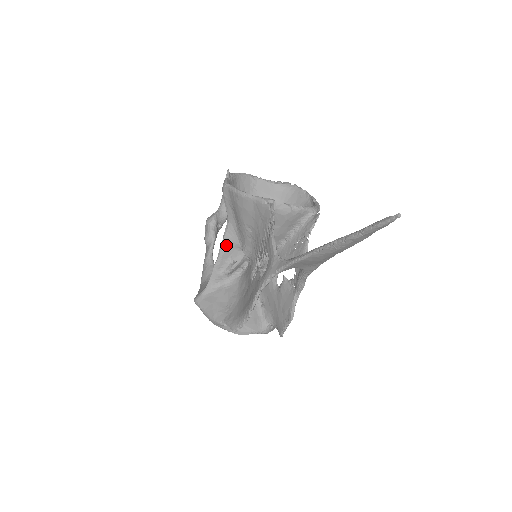
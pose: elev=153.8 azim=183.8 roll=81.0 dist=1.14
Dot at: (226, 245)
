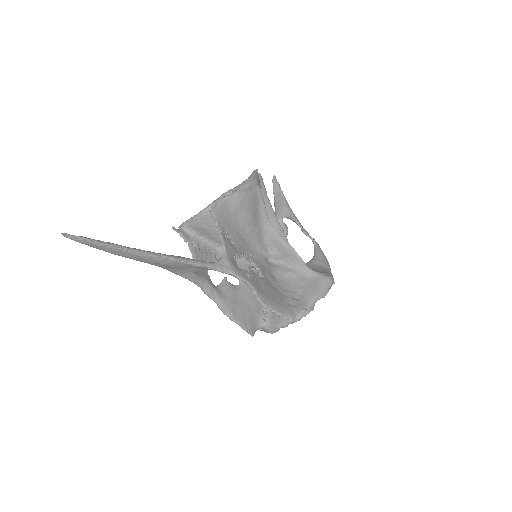
Dot at: occluded
